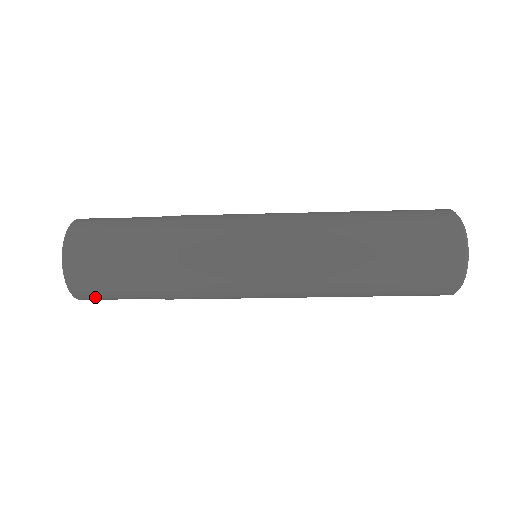
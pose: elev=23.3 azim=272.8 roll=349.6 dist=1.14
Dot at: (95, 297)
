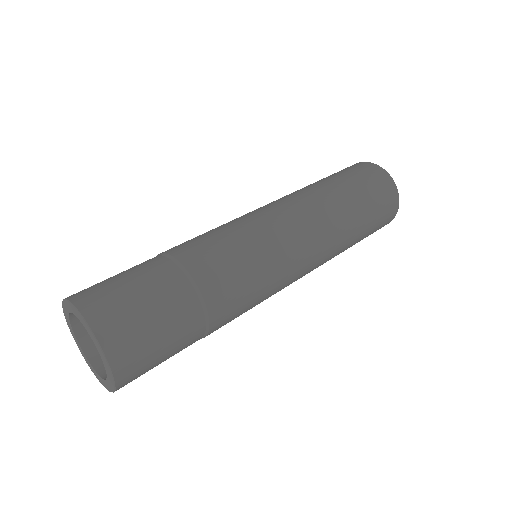
Dot at: occluded
